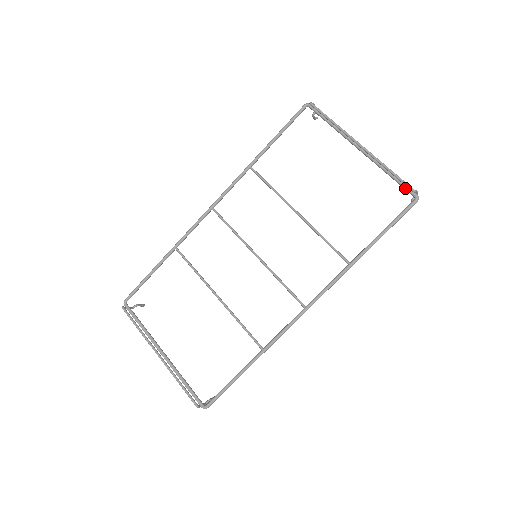
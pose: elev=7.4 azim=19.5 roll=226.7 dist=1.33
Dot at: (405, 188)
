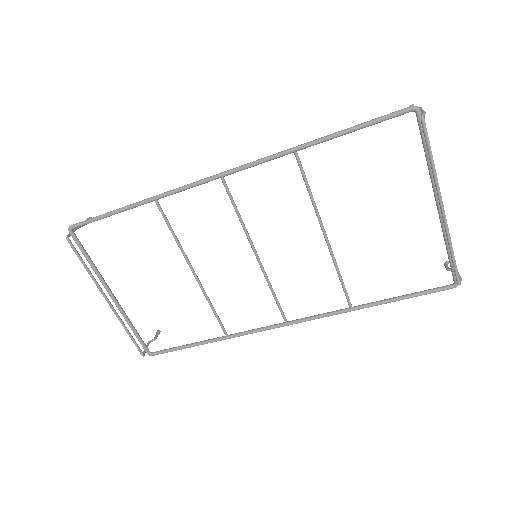
Dot at: (453, 271)
